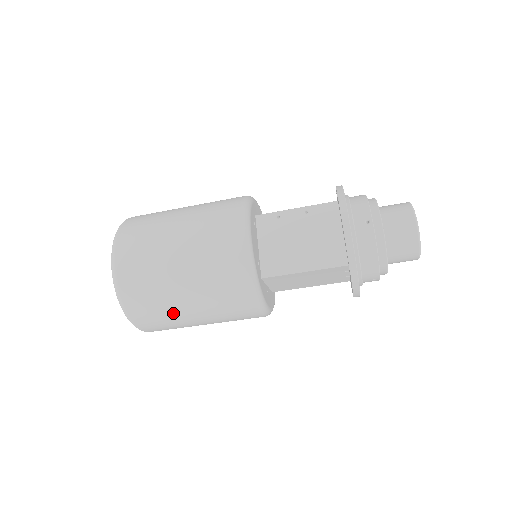
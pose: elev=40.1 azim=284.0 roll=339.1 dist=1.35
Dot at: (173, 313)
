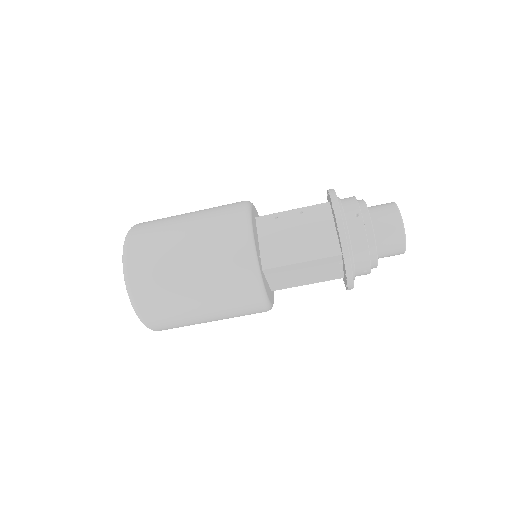
Dot at: (179, 304)
